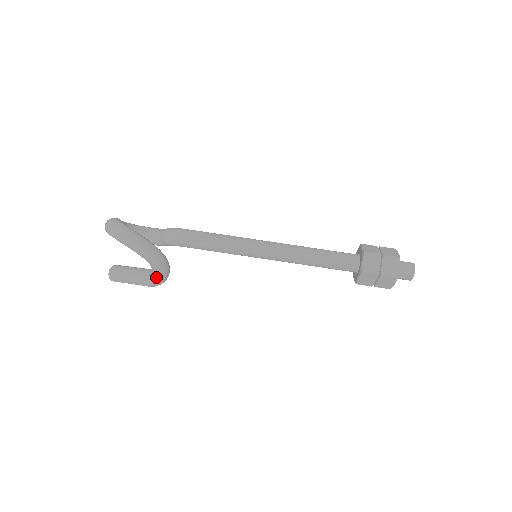
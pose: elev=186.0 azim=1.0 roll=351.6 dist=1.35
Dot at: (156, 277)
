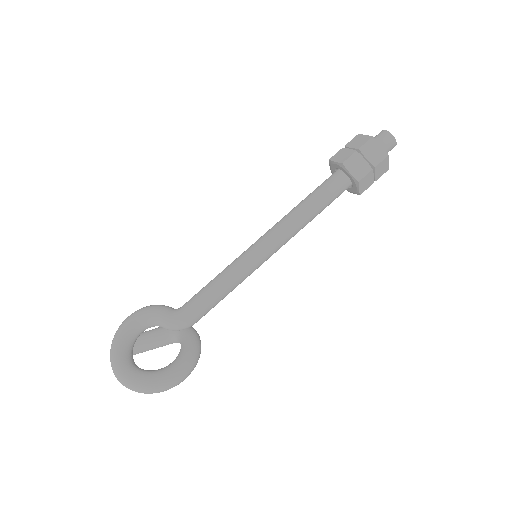
Dot at: occluded
